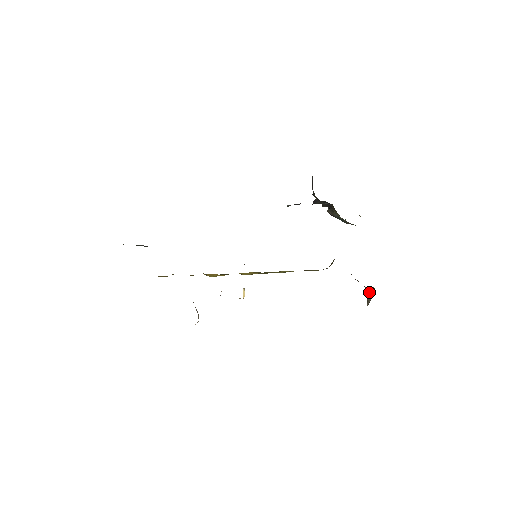
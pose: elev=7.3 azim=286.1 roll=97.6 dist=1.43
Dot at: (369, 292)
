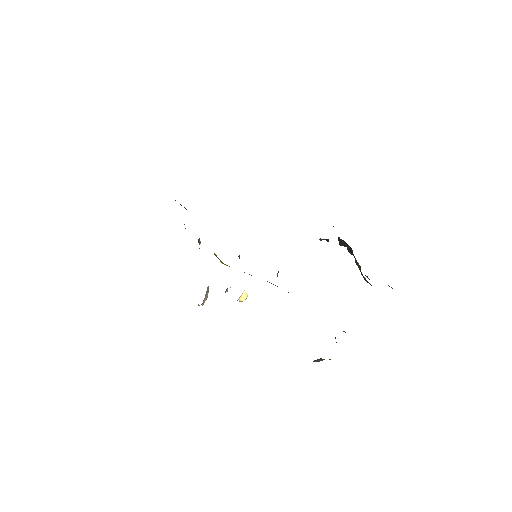
Dot at: occluded
